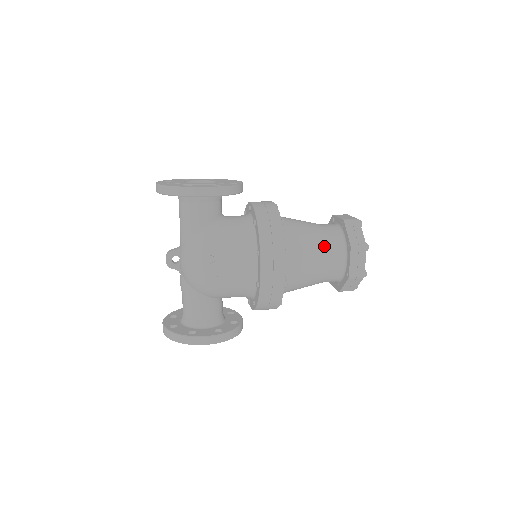
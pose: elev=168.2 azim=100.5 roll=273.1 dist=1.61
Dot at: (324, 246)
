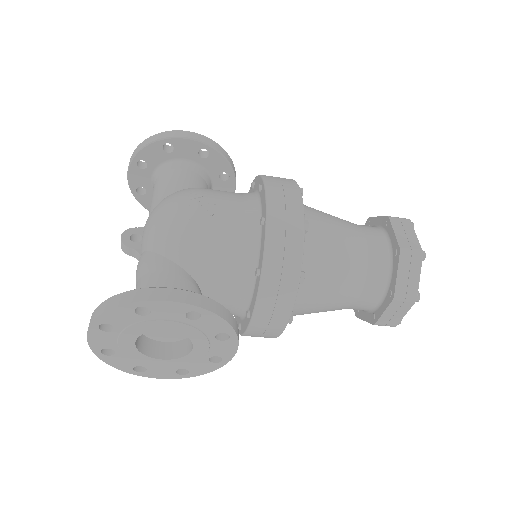
Dot at: (351, 223)
